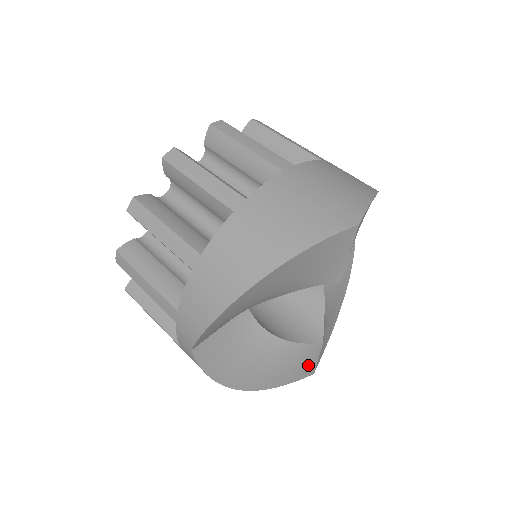
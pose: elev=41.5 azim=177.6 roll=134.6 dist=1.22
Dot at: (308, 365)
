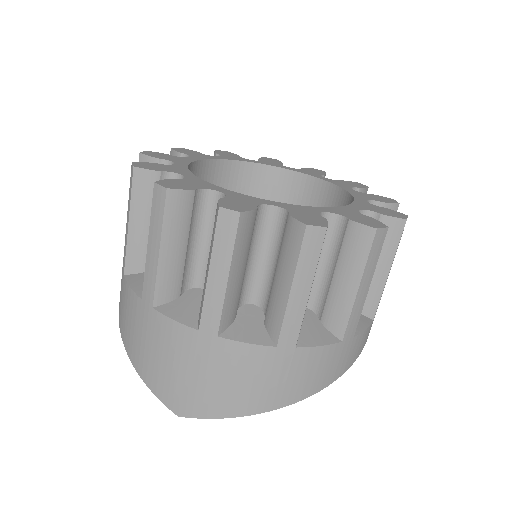
Dot at: occluded
